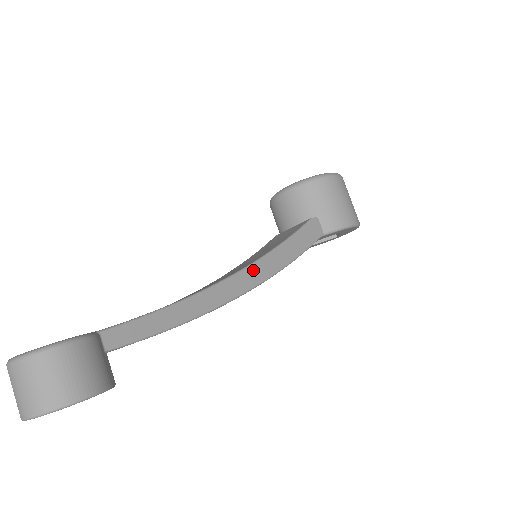
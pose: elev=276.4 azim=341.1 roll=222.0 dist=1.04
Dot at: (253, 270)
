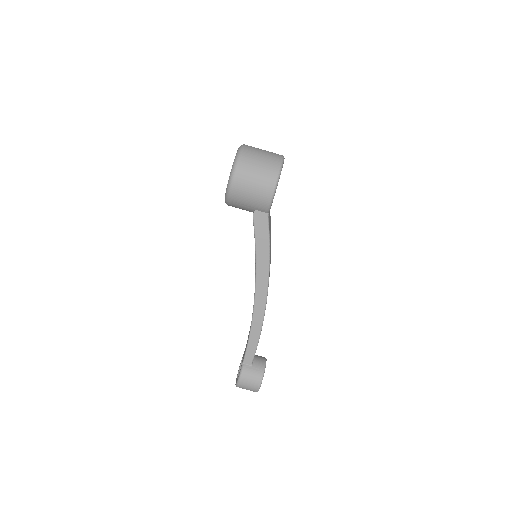
Dot at: (259, 284)
